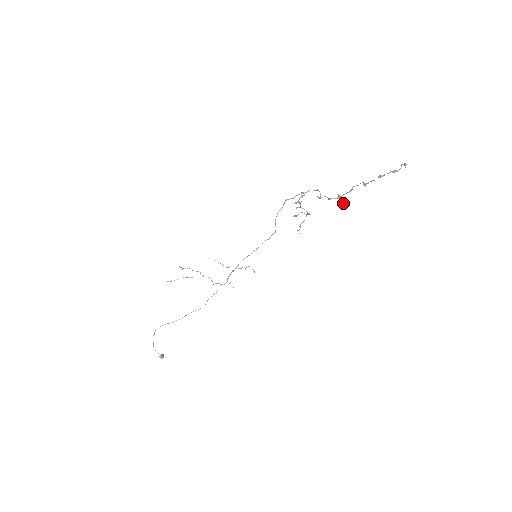
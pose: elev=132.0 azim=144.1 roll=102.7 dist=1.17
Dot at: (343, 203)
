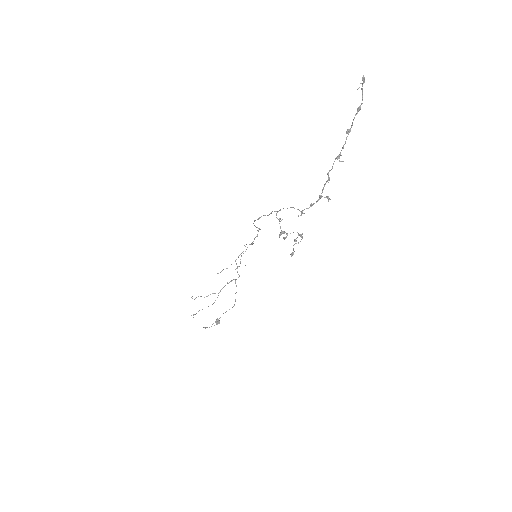
Dot at: occluded
